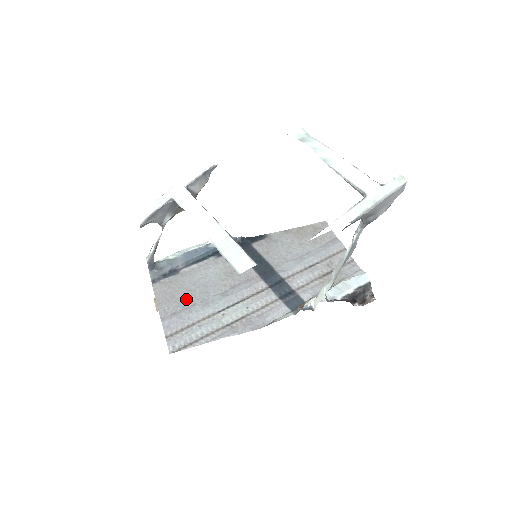
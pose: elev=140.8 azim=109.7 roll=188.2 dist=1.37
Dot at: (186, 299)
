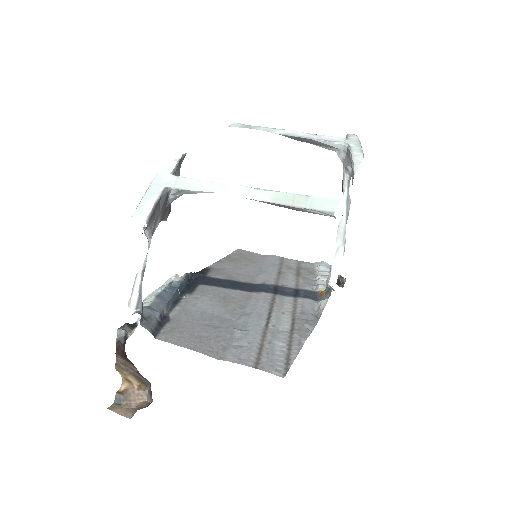
Dot at: (217, 332)
